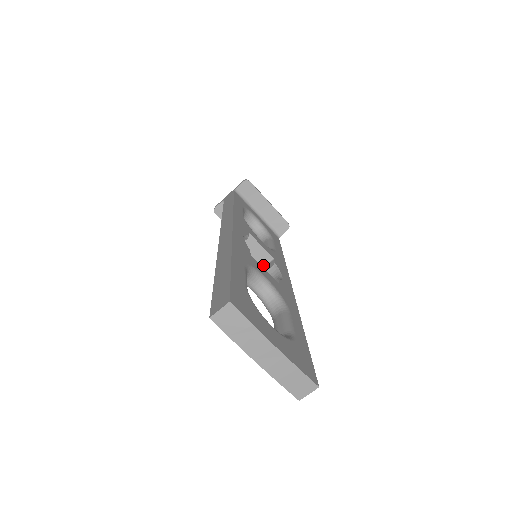
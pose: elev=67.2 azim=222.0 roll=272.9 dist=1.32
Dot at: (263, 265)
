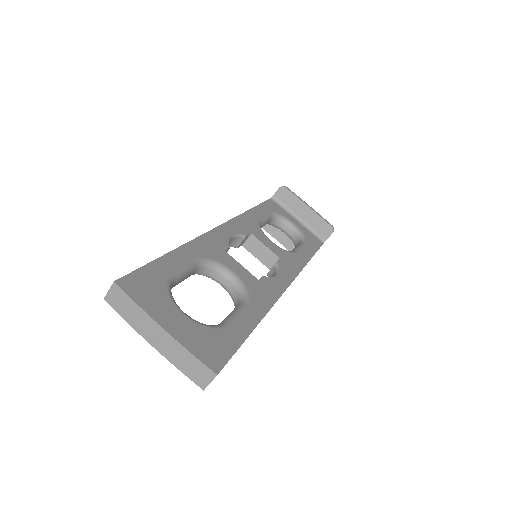
Dot at: (271, 266)
